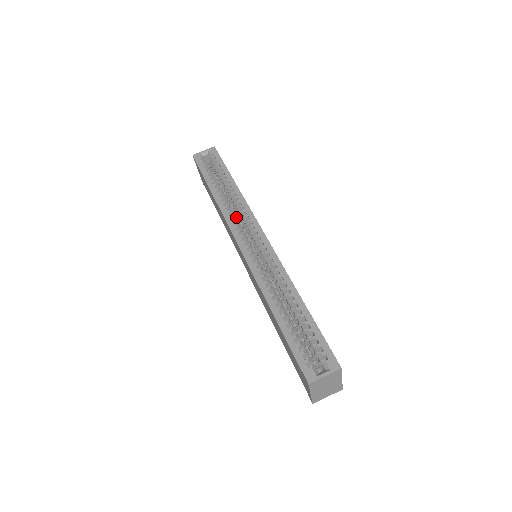
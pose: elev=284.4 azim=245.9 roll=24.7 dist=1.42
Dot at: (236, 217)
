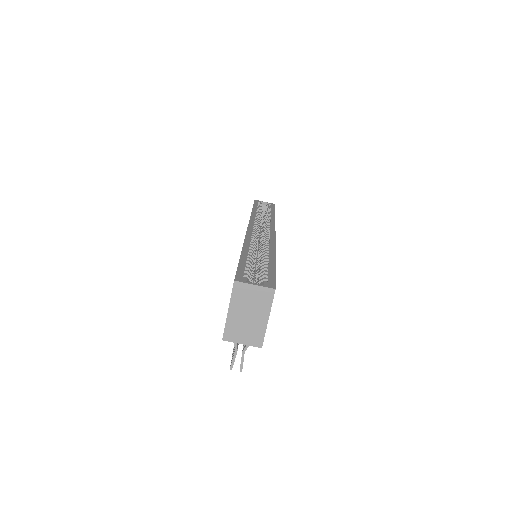
Dot at: (259, 228)
